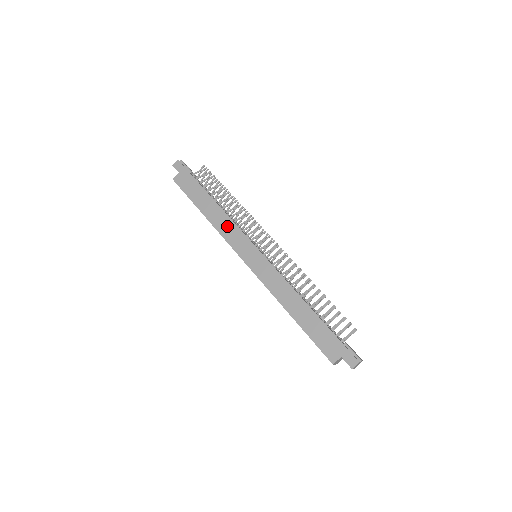
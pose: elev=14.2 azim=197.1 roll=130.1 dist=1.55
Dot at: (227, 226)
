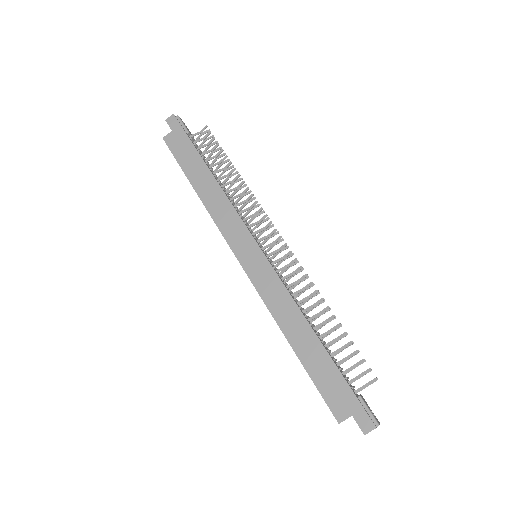
Dot at: (224, 210)
